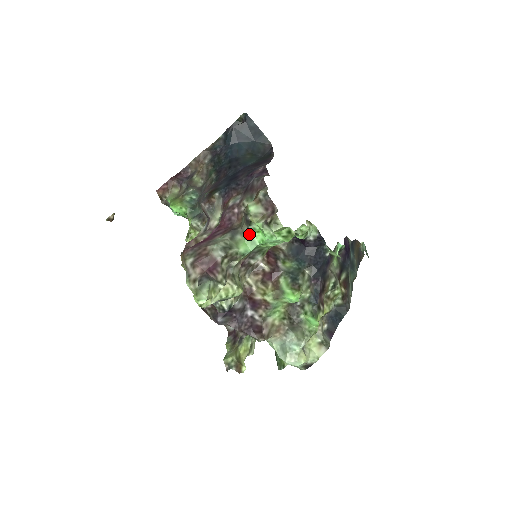
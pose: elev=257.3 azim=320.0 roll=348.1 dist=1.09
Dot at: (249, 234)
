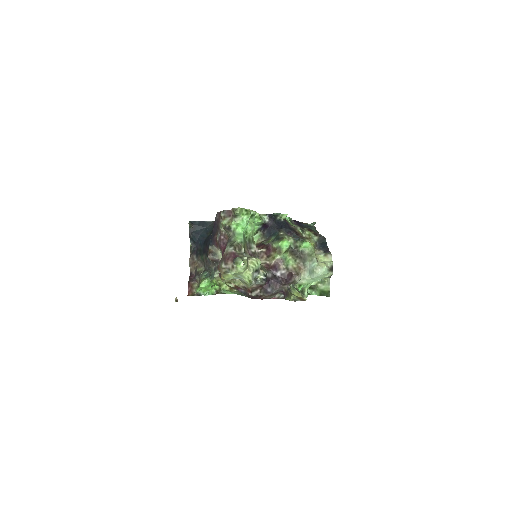
Dot at: (235, 233)
